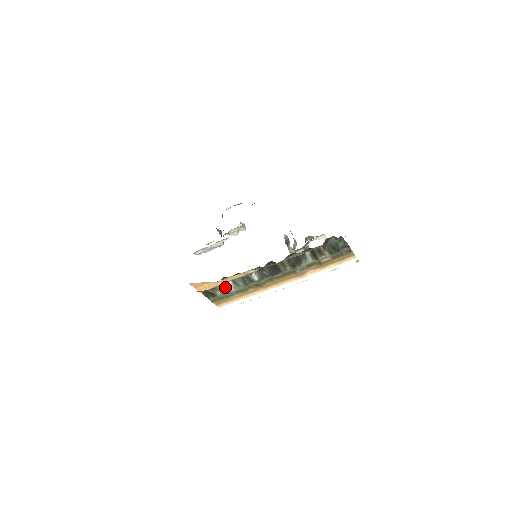
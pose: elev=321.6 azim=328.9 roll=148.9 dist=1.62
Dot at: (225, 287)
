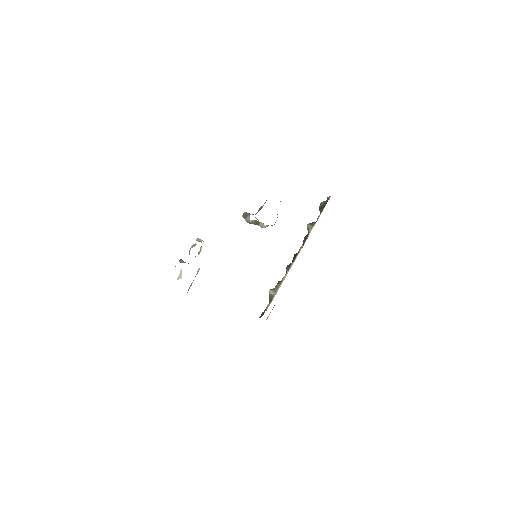
Dot at: (271, 298)
